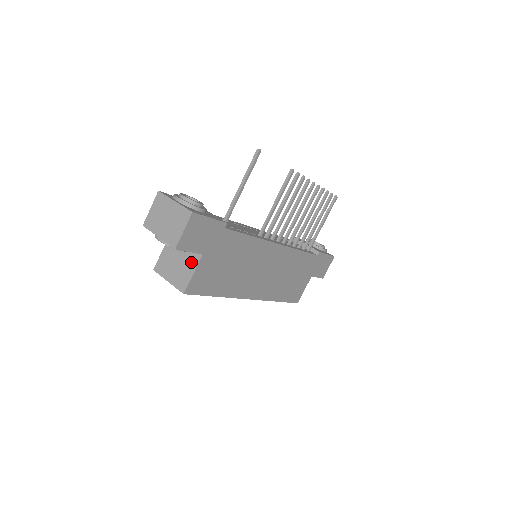
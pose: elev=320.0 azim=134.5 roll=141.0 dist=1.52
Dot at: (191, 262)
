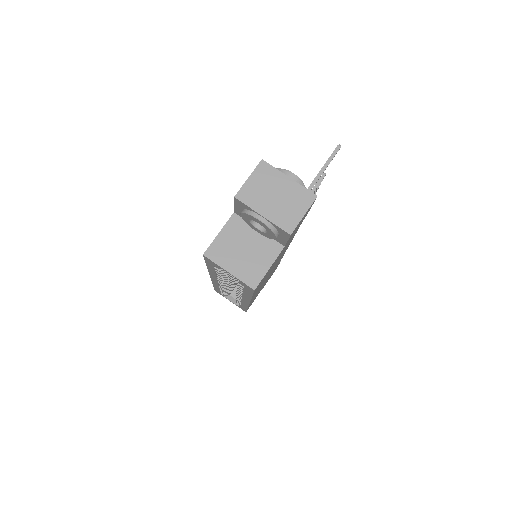
Dot at: (267, 253)
